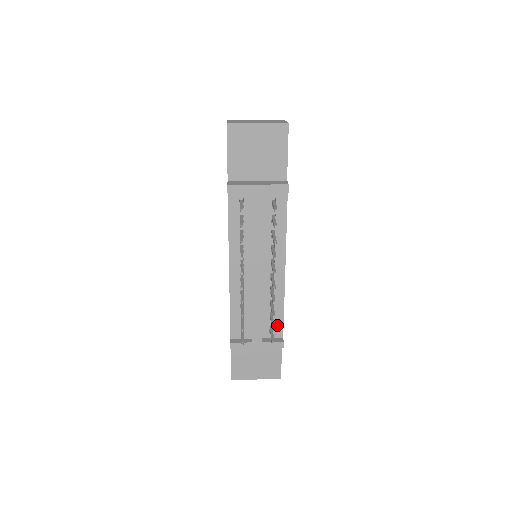
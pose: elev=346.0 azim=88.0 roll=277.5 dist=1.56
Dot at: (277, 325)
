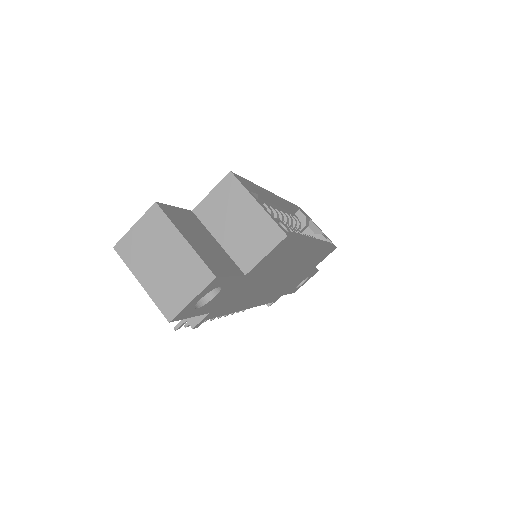
Dot at: occluded
